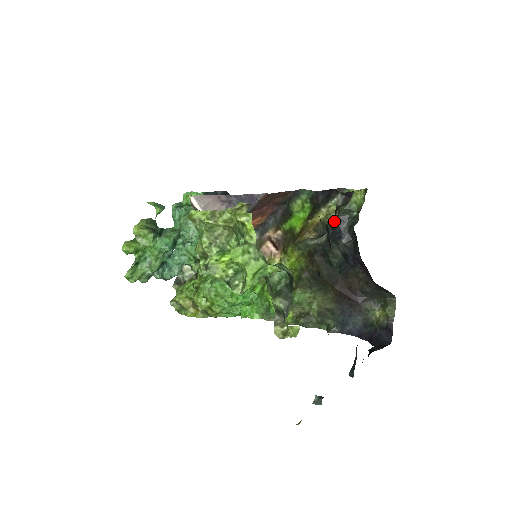
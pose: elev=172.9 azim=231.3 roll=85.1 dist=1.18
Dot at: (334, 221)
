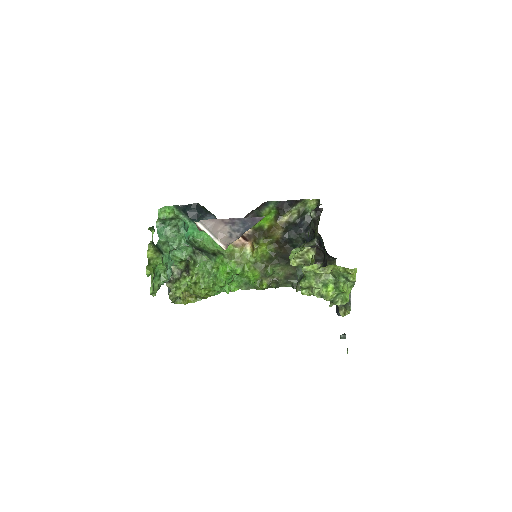
Dot at: (297, 221)
